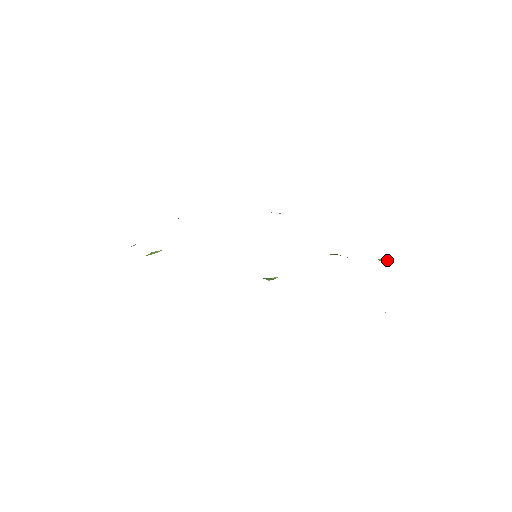
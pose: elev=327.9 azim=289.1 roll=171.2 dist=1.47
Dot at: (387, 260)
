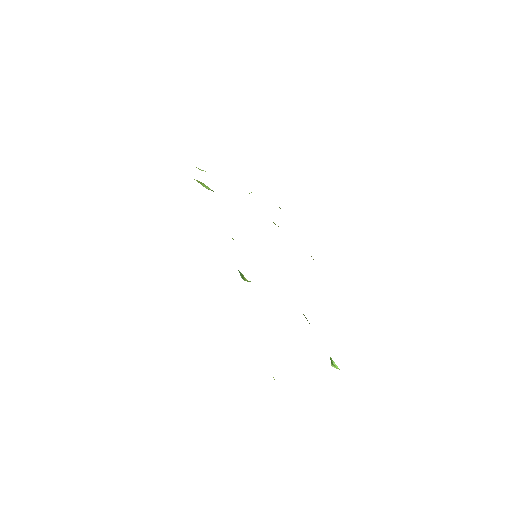
Dot at: (336, 365)
